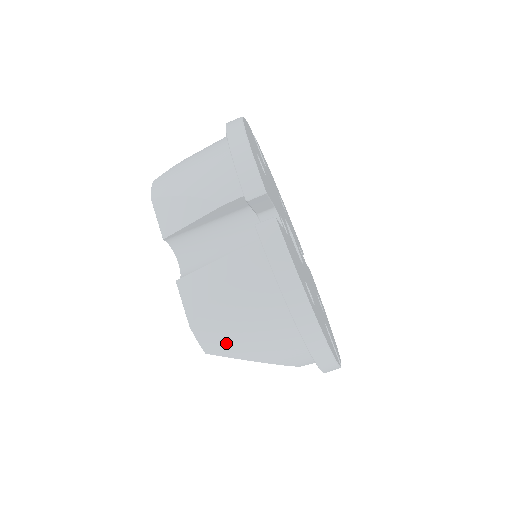
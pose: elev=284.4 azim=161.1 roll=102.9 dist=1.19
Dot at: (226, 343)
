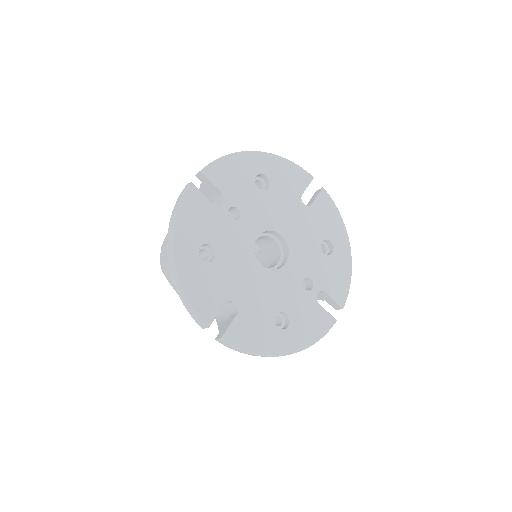
Dot at: (164, 263)
